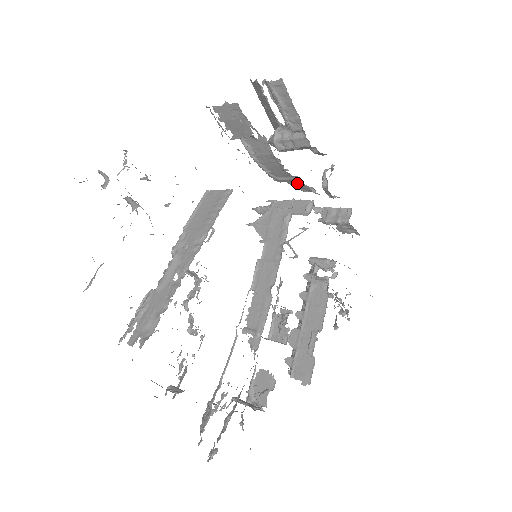
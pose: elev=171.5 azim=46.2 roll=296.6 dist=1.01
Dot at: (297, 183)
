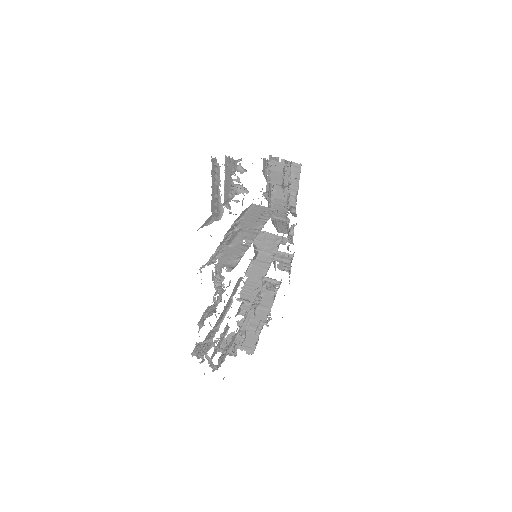
Dot at: (282, 224)
